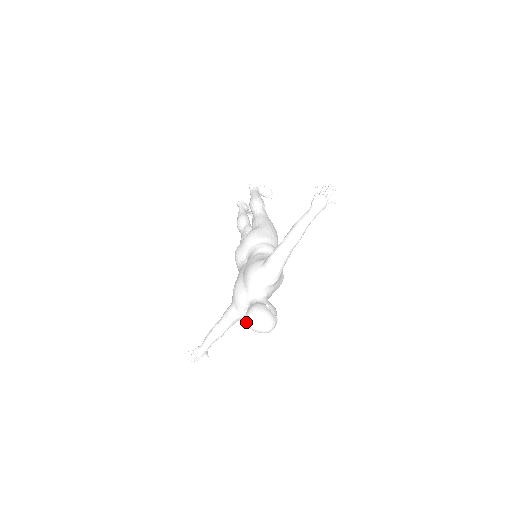
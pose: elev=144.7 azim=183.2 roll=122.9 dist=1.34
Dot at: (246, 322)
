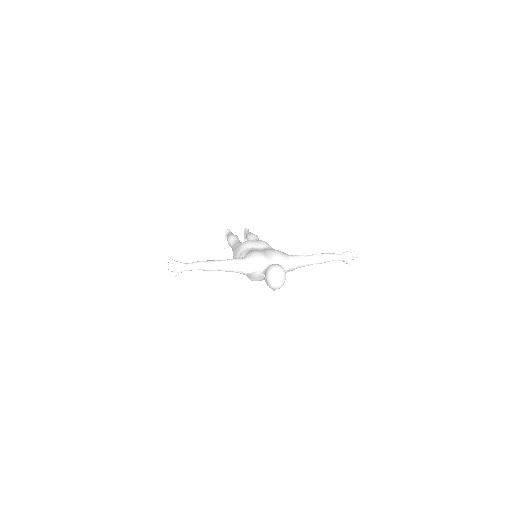
Dot at: (271, 268)
